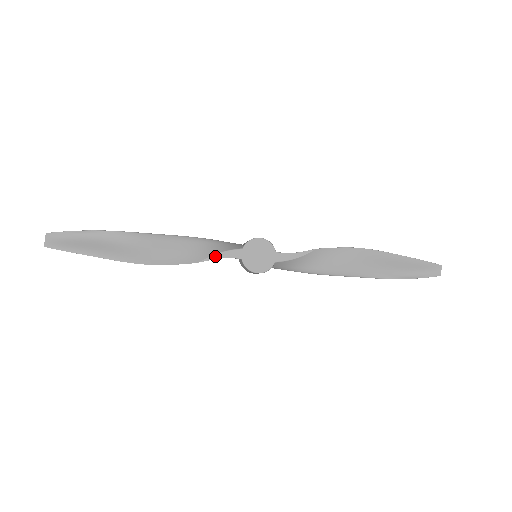
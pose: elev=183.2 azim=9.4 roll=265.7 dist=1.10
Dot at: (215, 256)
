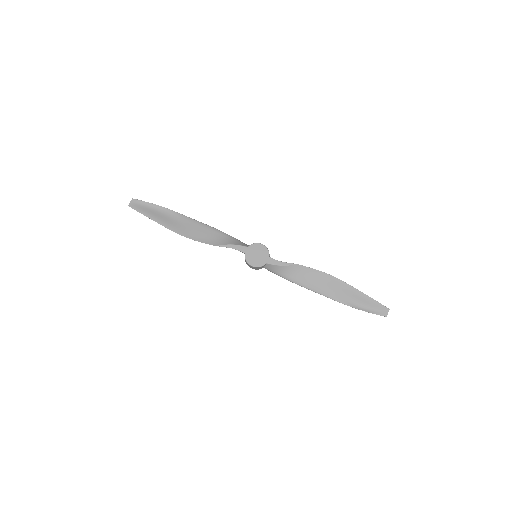
Dot at: (228, 245)
